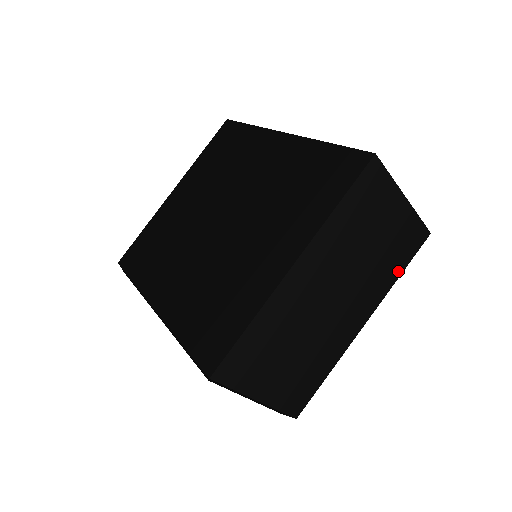
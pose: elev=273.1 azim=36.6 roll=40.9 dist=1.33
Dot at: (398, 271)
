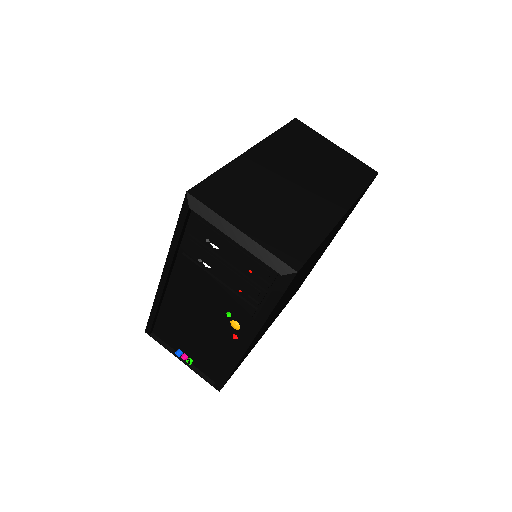
Dot at: (360, 187)
